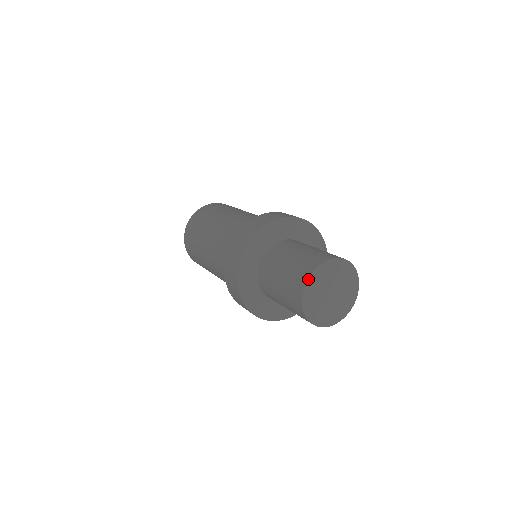
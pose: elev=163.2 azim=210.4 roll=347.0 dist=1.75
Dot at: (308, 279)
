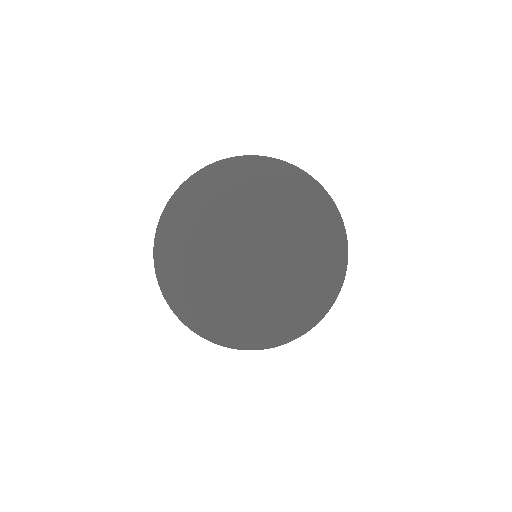
Dot at: (157, 245)
